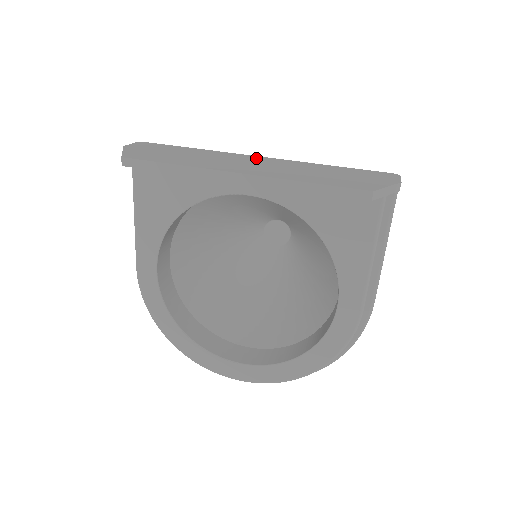
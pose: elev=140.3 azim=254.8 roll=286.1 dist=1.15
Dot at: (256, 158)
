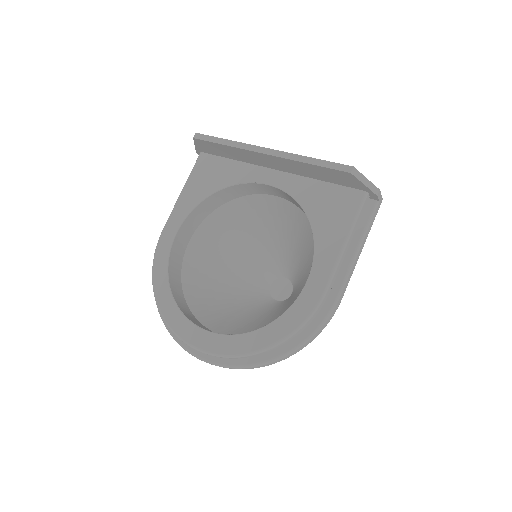
Dot at: occluded
